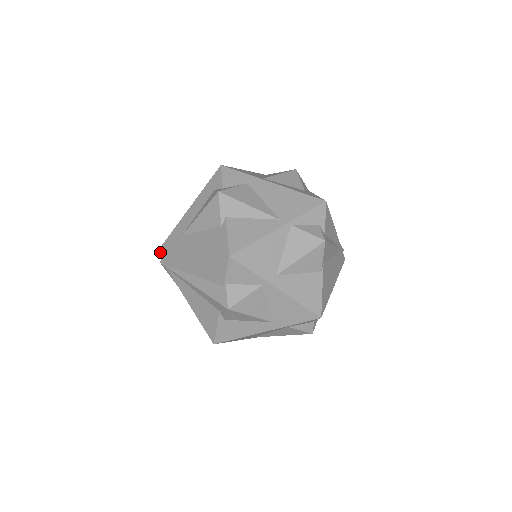
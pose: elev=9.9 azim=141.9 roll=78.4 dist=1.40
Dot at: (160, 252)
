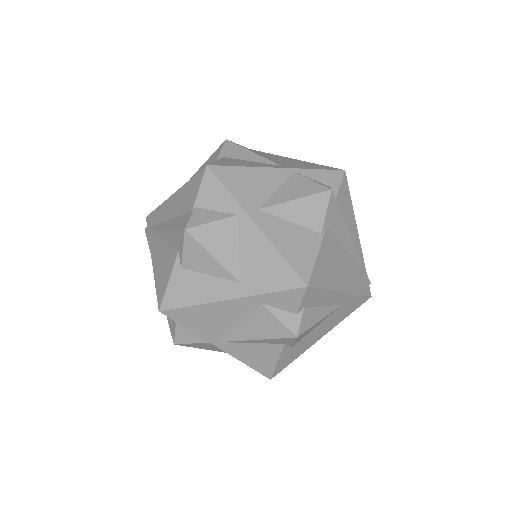
Dot at: (149, 214)
